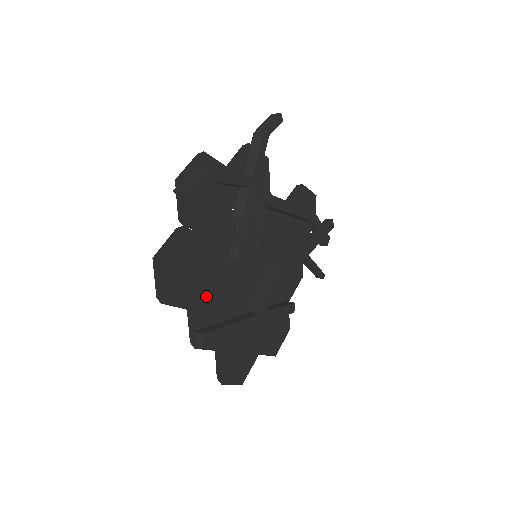
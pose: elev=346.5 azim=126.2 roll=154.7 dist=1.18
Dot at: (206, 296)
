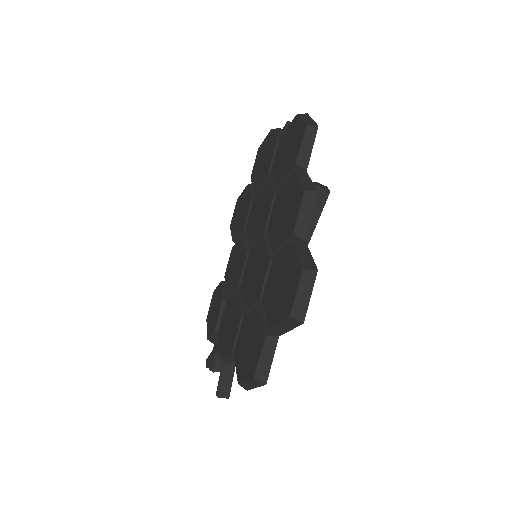
Dot at: occluded
